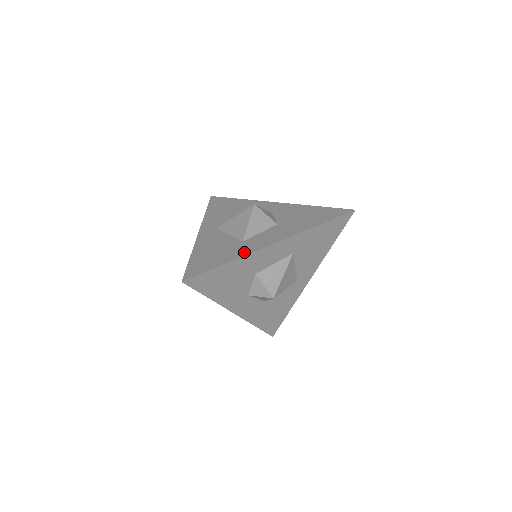
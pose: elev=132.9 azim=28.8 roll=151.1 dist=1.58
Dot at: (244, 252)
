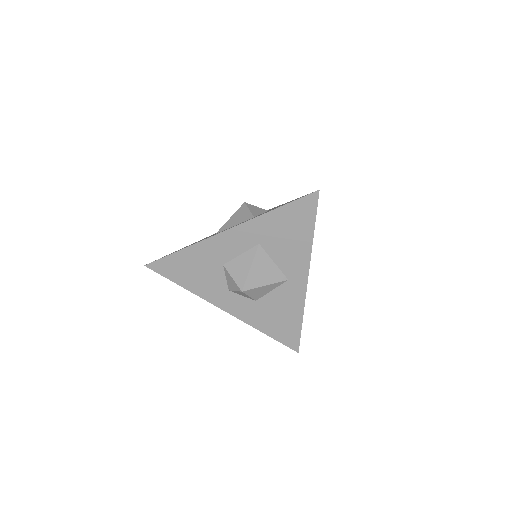
Dot at: occluded
